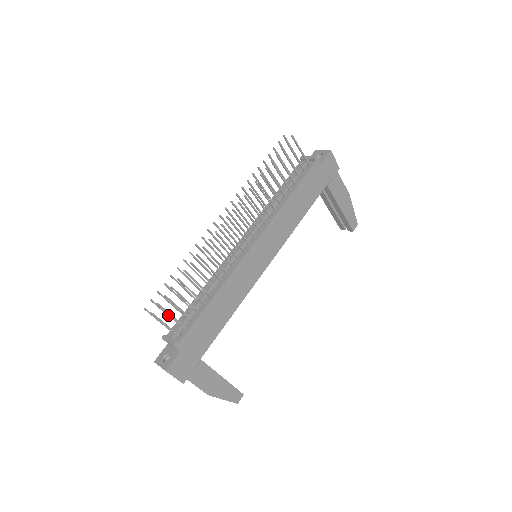
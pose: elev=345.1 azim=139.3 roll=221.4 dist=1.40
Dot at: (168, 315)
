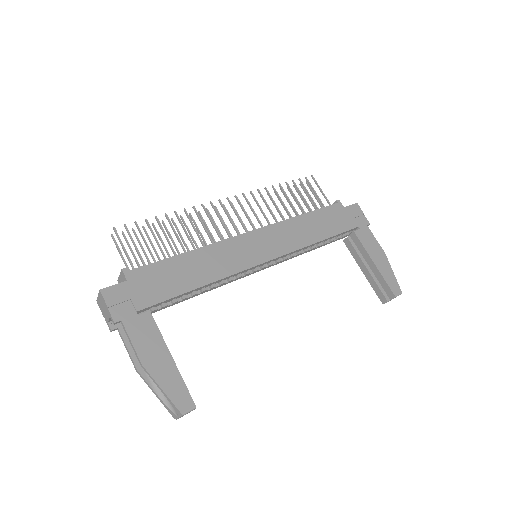
Dot at: (134, 256)
